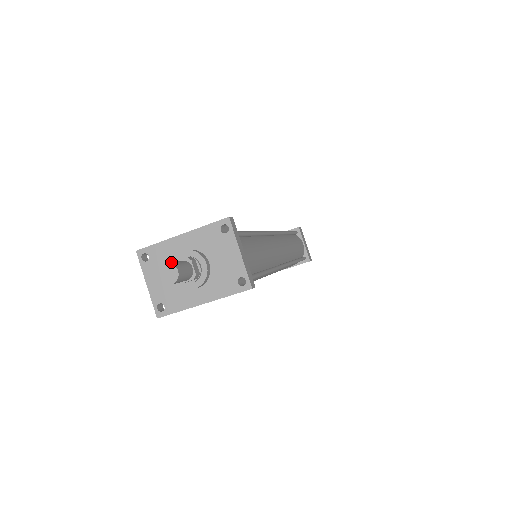
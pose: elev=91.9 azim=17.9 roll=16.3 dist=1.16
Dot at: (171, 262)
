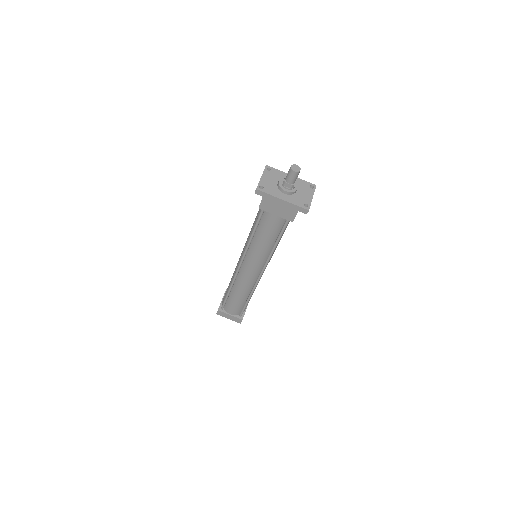
Dot at: (297, 168)
